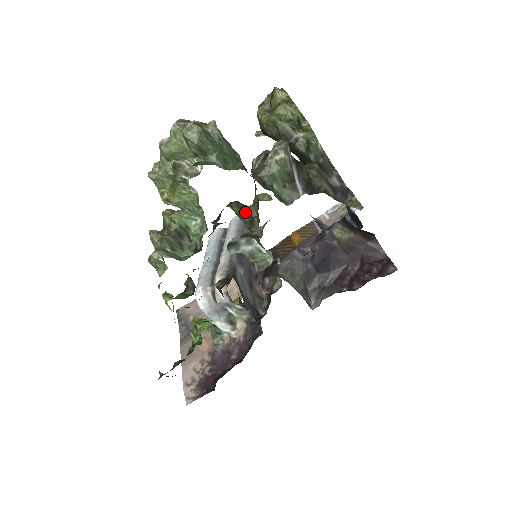
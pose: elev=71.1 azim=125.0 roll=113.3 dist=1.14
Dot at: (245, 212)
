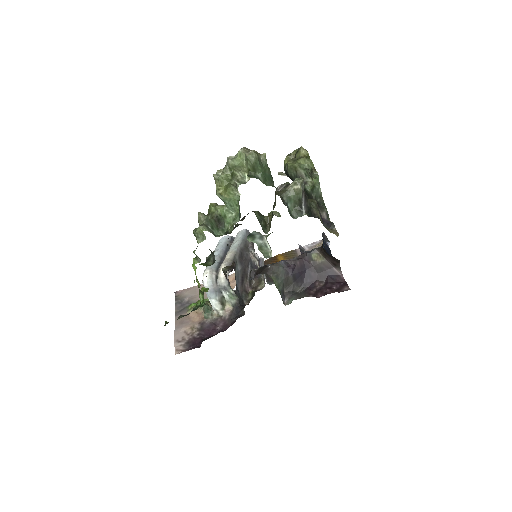
Dot at: (262, 219)
